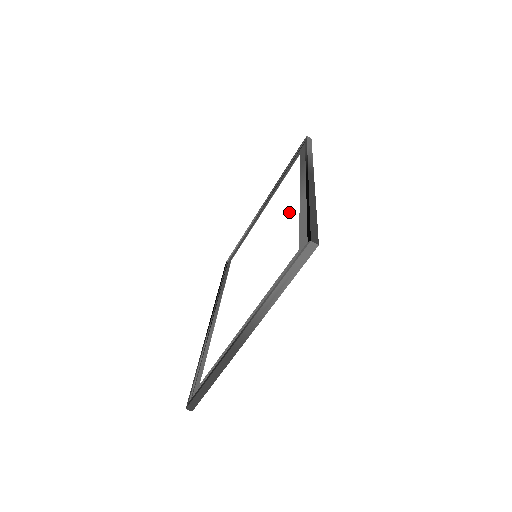
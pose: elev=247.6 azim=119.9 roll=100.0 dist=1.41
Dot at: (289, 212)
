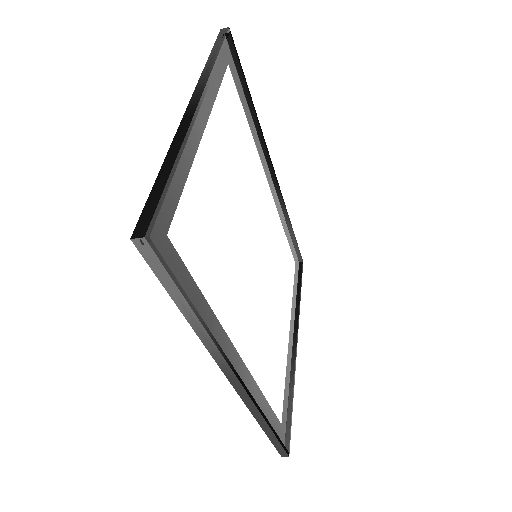
Dot at: (249, 344)
